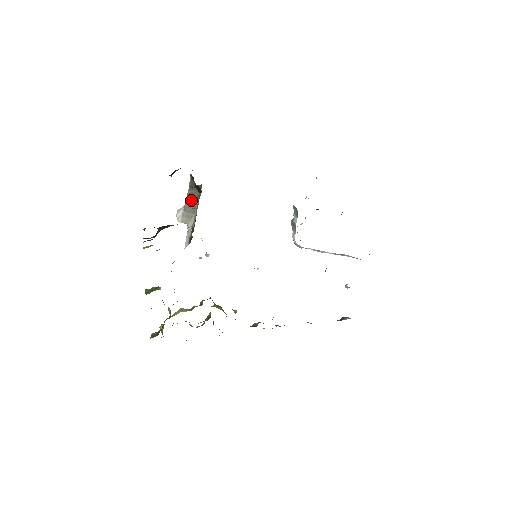
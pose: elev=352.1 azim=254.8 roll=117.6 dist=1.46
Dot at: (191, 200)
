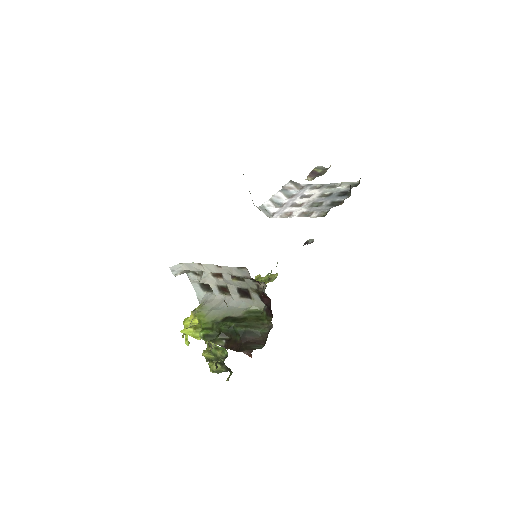
Dot at: occluded
